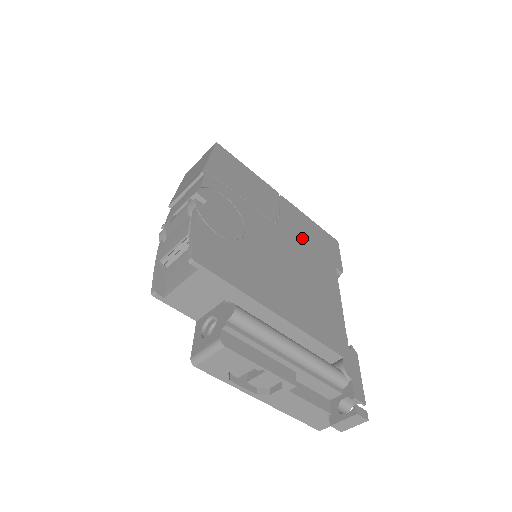
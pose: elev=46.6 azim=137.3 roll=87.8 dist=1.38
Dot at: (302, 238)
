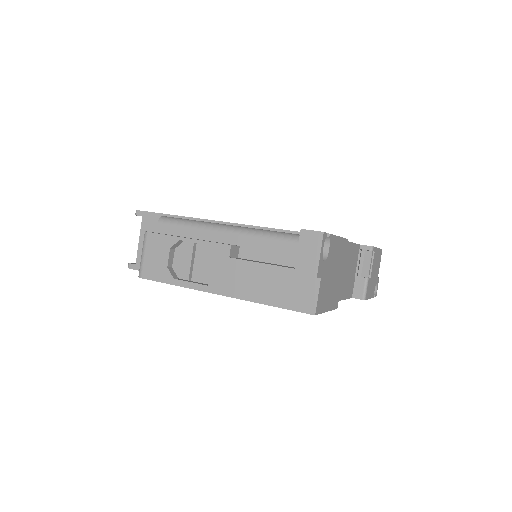
Dot at: occluded
